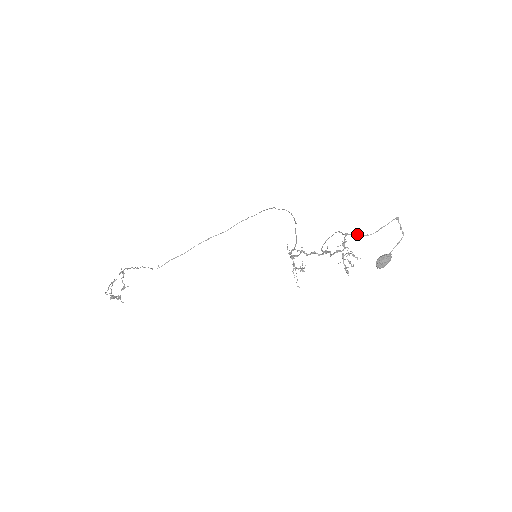
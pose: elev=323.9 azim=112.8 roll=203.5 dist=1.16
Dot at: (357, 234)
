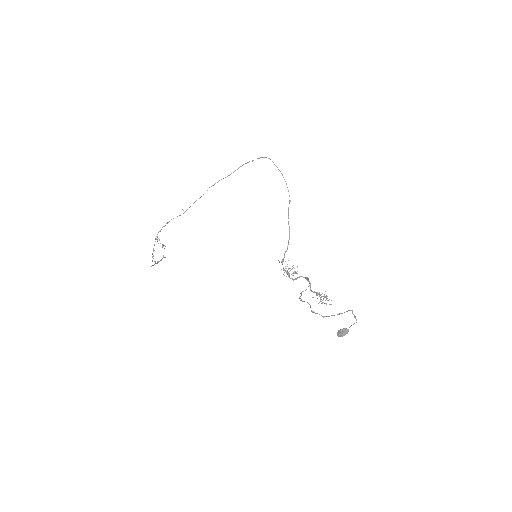
Dot at: occluded
